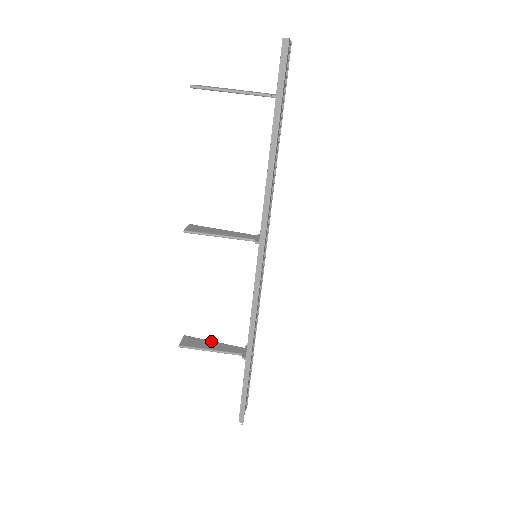
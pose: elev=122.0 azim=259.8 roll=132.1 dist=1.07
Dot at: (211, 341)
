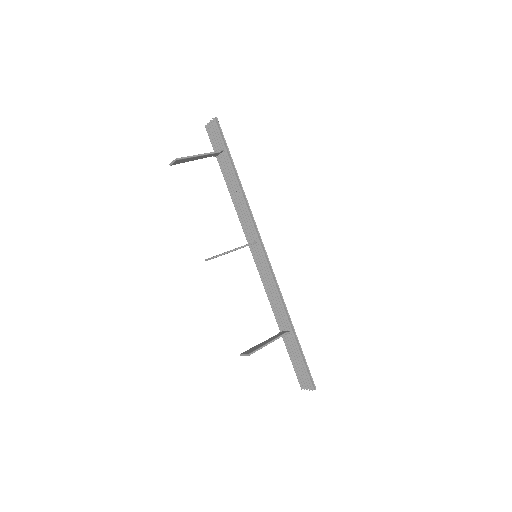
Dot at: (259, 344)
